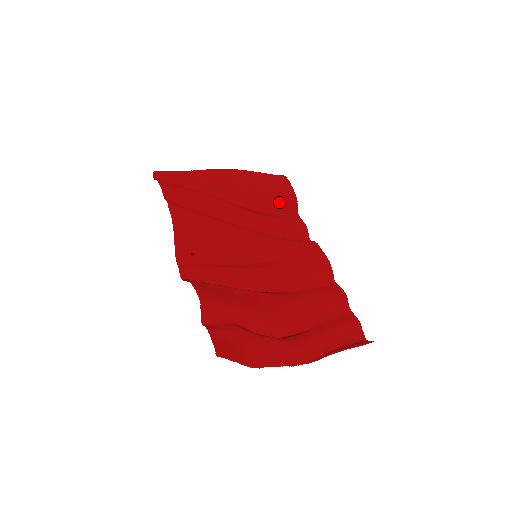
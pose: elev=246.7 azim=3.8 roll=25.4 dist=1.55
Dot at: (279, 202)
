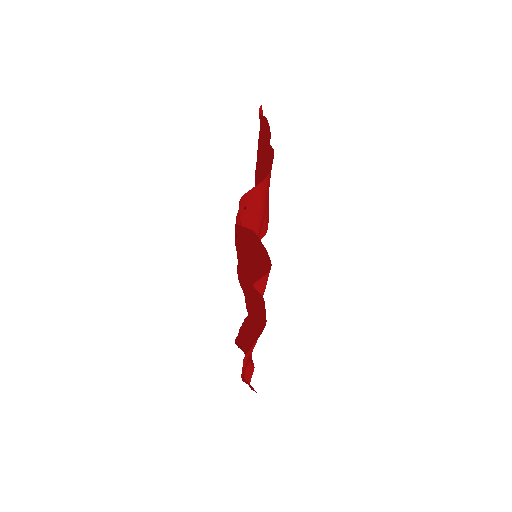
Dot at: (263, 225)
